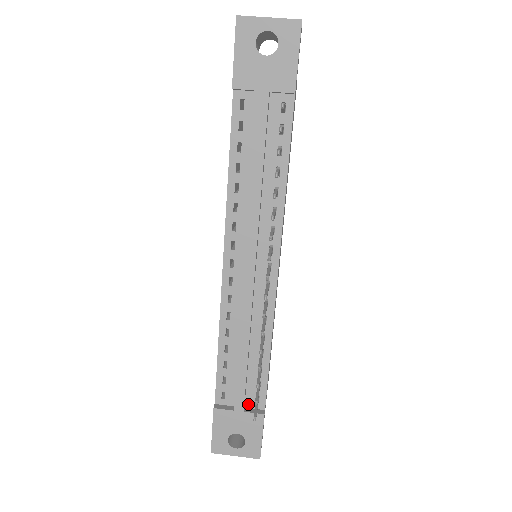
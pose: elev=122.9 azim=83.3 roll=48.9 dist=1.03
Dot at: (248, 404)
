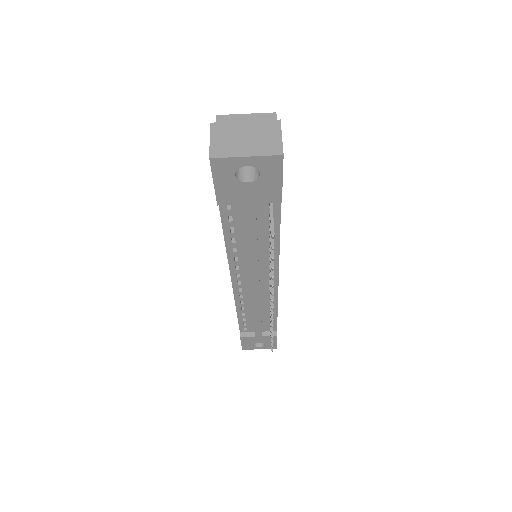
Dot at: (264, 330)
